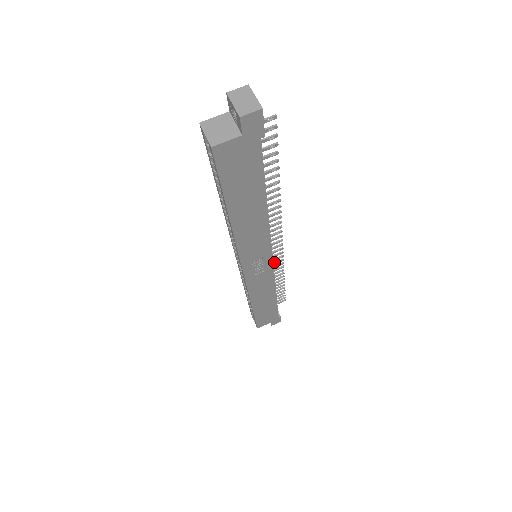
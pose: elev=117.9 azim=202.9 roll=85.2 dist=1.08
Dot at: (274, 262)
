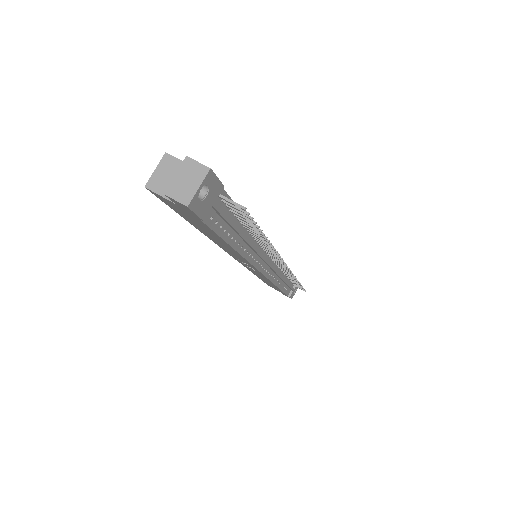
Dot at: occluded
